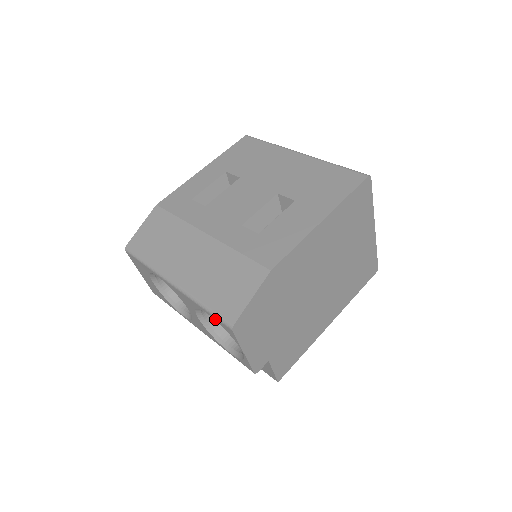
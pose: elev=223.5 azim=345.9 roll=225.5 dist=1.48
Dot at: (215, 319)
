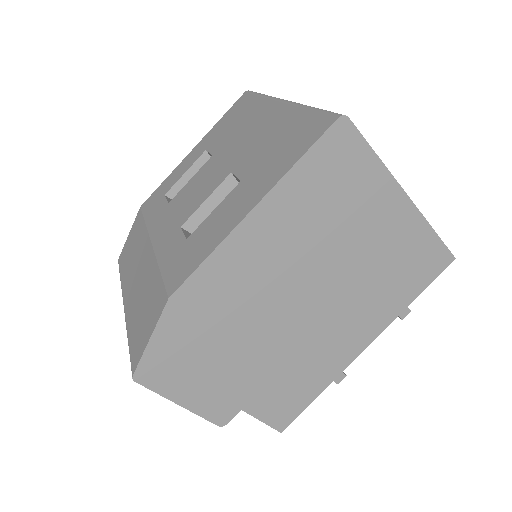
Dot at: occluded
